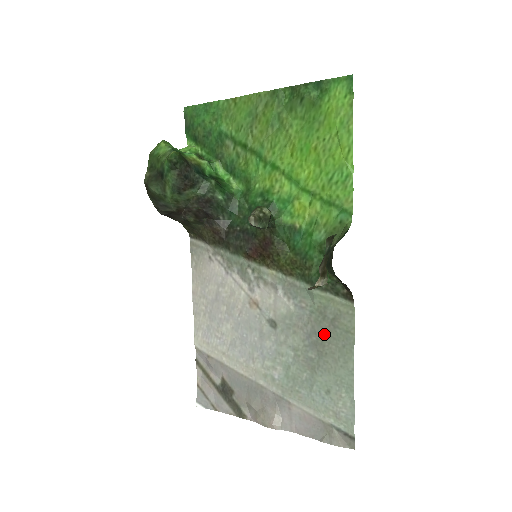
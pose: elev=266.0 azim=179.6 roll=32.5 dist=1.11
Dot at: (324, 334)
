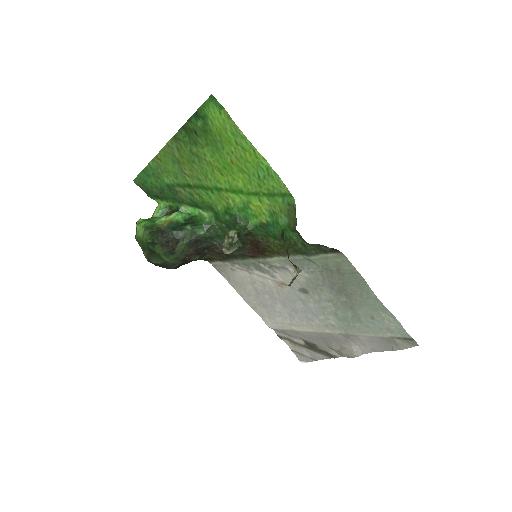
Dot at: (340, 282)
